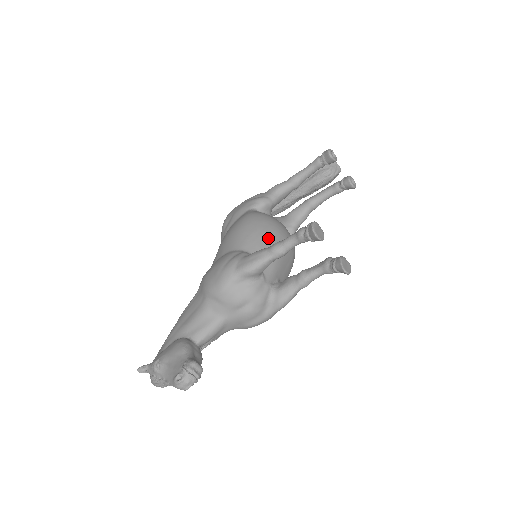
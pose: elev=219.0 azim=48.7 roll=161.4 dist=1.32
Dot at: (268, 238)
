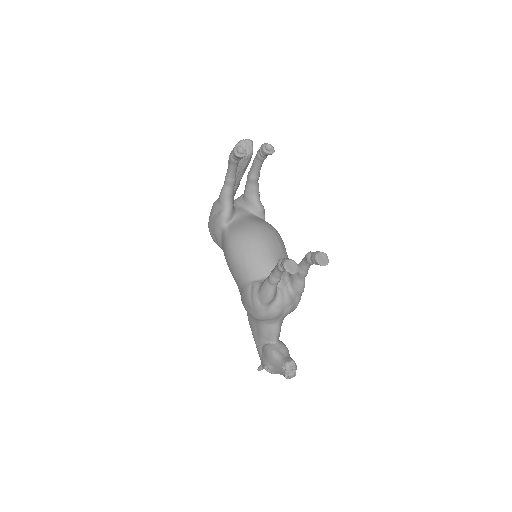
Dot at: (257, 257)
